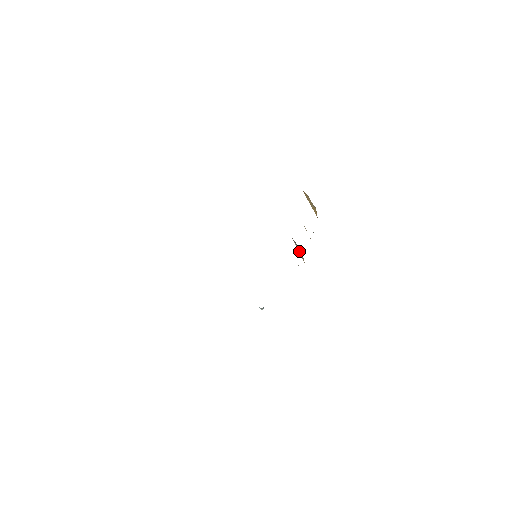
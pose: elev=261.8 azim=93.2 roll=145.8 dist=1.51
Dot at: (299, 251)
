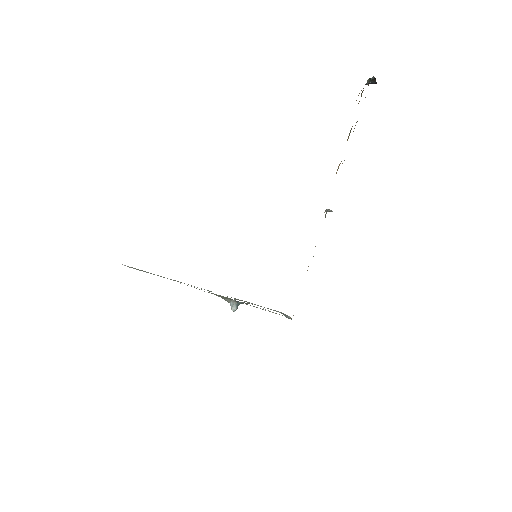
Dot at: occluded
